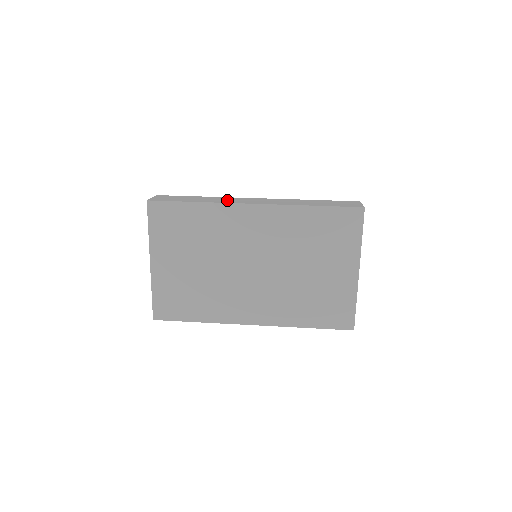
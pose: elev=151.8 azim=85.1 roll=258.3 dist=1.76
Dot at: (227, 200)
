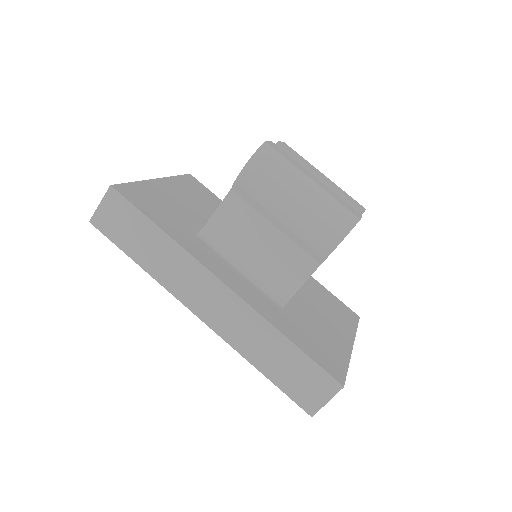
Dot at: (178, 277)
